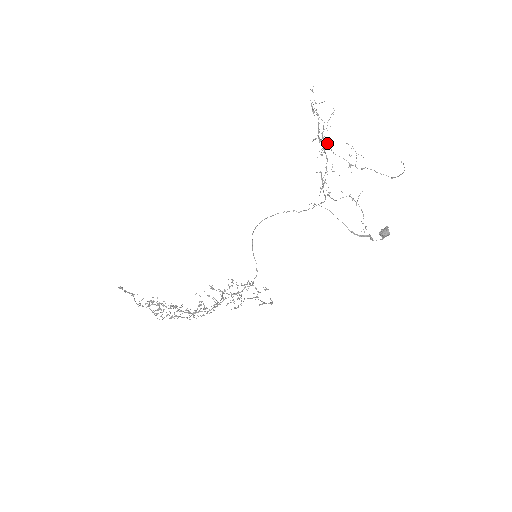
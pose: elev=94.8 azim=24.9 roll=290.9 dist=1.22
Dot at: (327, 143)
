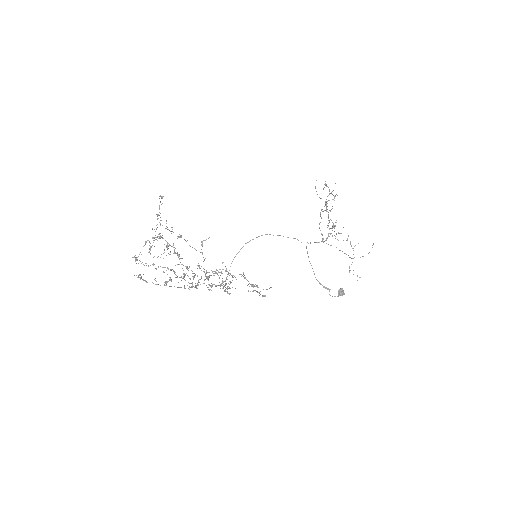
Dot at: occluded
